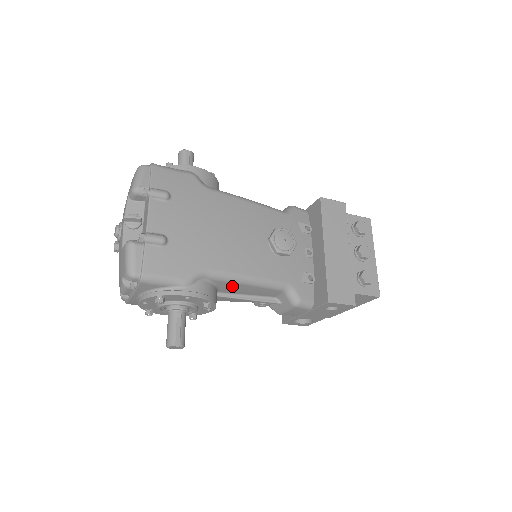
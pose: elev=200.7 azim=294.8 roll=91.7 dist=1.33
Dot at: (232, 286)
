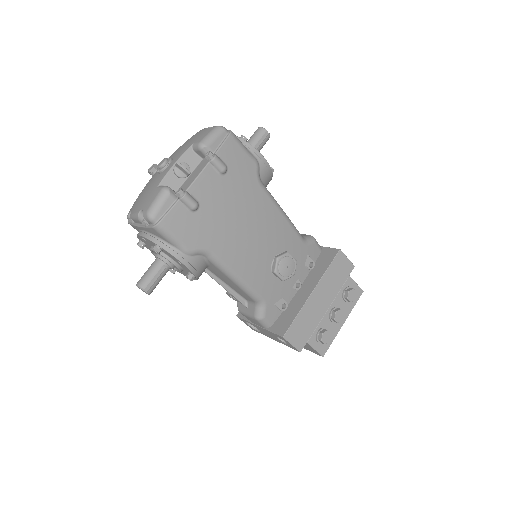
Dot at: (221, 273)
